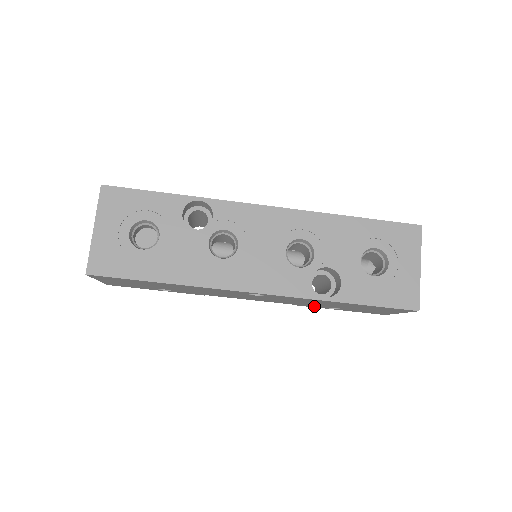
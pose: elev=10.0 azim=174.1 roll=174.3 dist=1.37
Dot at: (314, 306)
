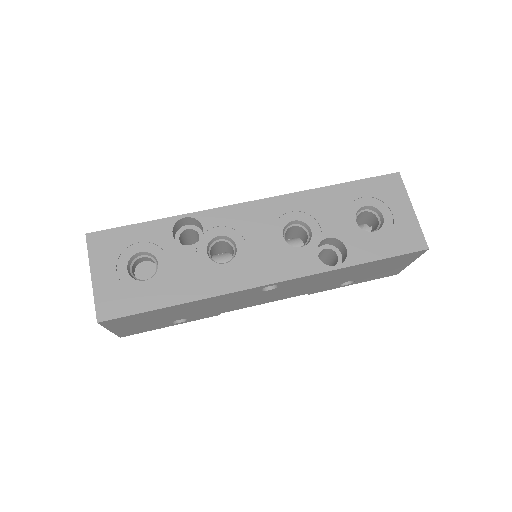
Dot at: (328, 288)
